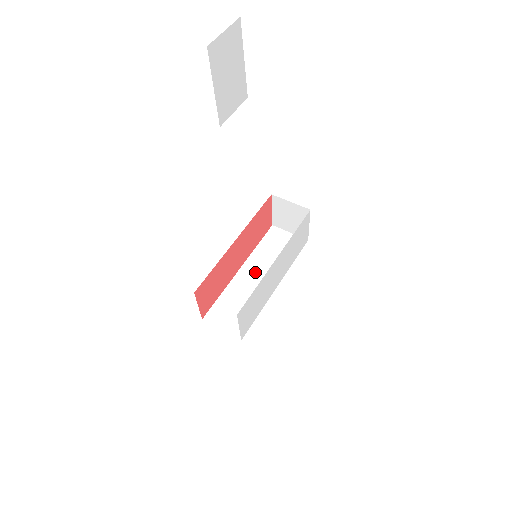
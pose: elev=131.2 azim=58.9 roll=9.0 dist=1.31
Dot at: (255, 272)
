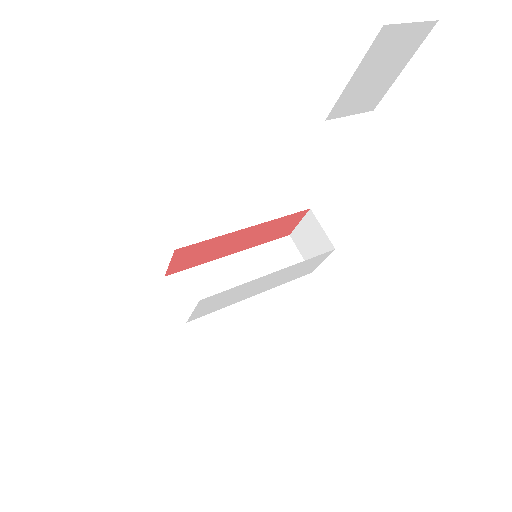
Dot at: (244, 267)
